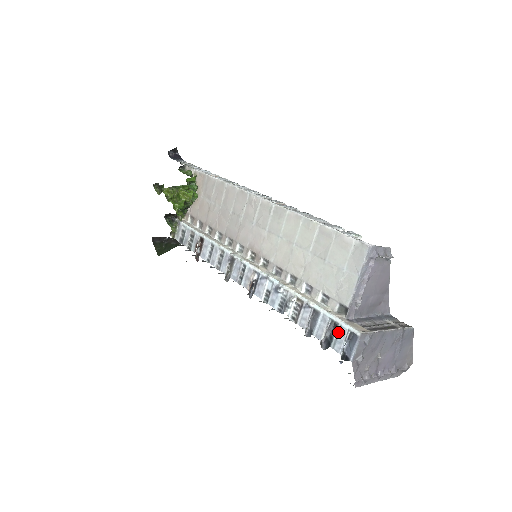
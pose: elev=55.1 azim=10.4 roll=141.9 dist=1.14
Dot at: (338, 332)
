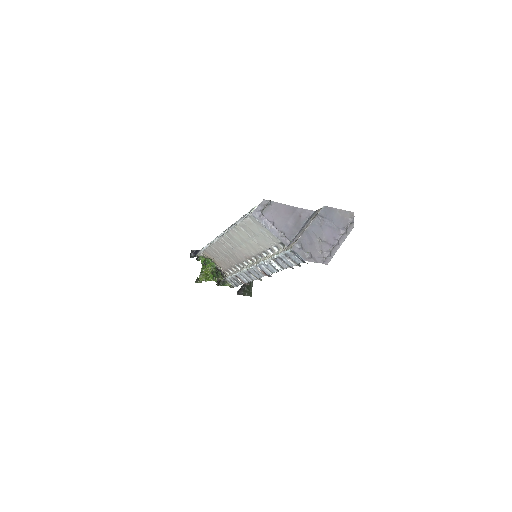
Dot at: (290, 256)
